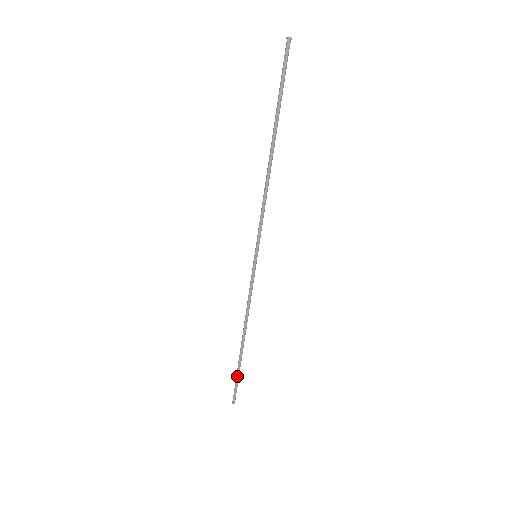
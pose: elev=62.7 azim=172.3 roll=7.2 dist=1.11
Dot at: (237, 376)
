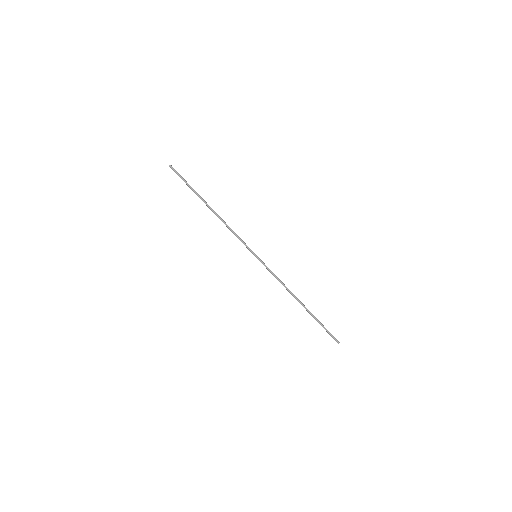
Dot at: (321, 325)
